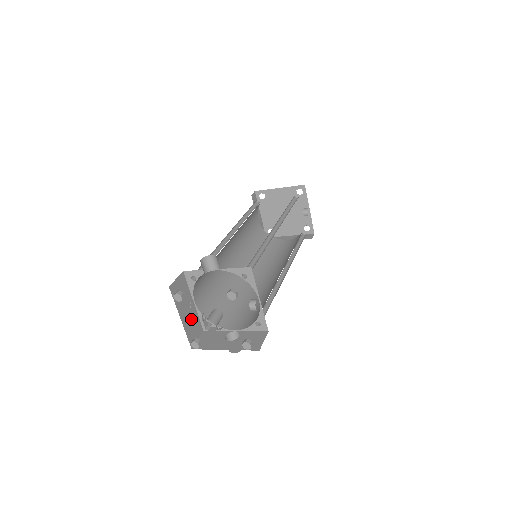
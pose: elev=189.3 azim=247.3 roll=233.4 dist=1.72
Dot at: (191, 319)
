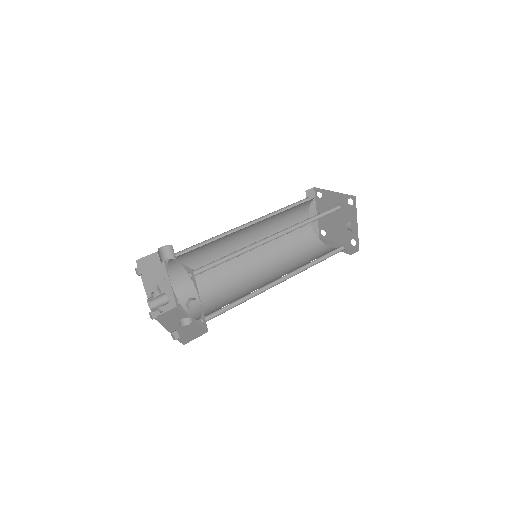
Dot at: (161, 293)
